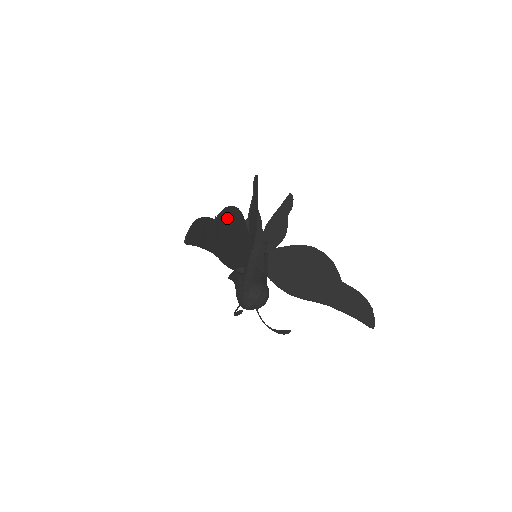
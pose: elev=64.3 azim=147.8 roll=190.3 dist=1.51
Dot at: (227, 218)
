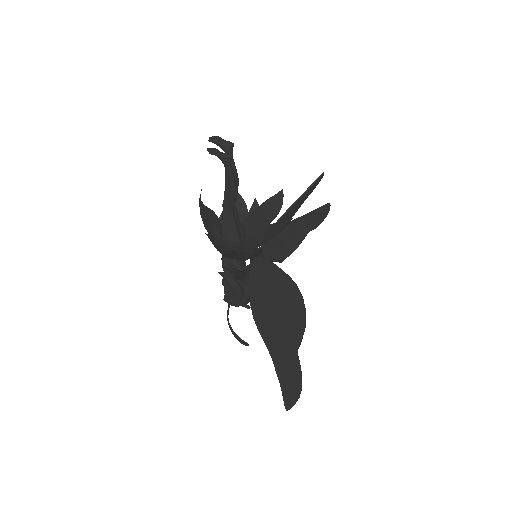
Dot at: (296, 325)
